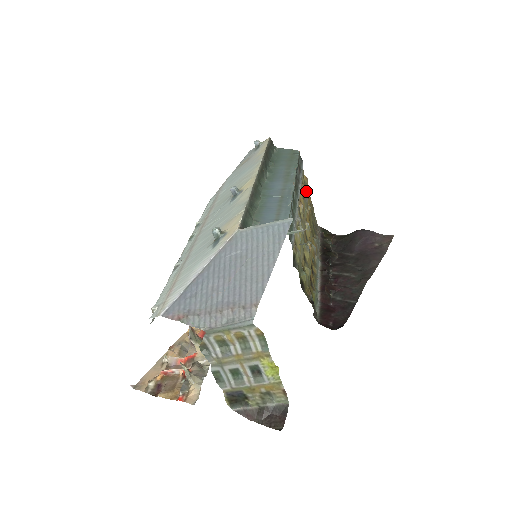
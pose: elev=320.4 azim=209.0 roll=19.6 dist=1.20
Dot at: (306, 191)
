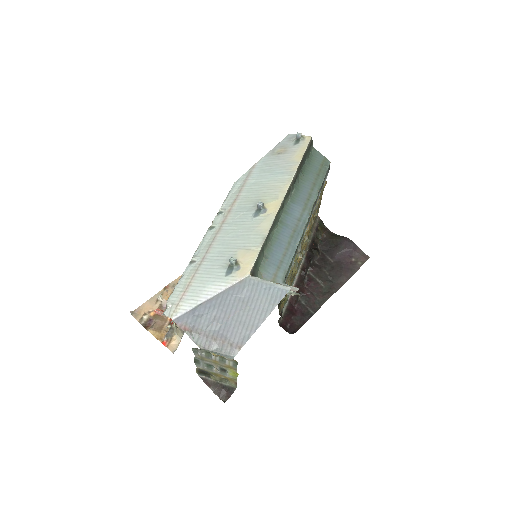
Dot at: (320, 196)
